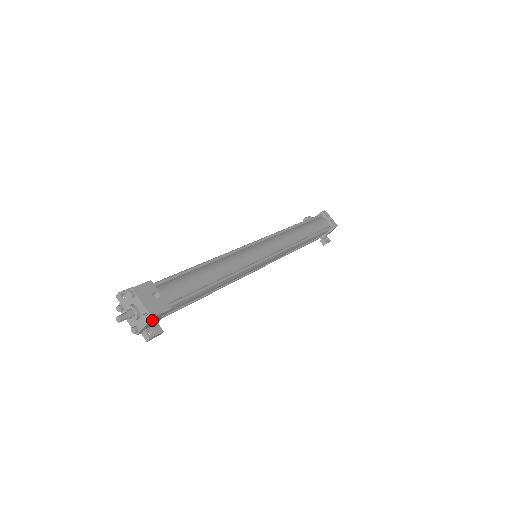
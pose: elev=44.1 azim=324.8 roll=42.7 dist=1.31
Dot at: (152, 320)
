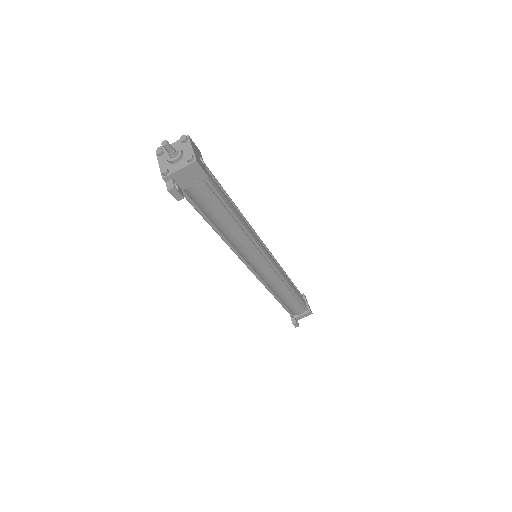
Dot at: (190, 168)
